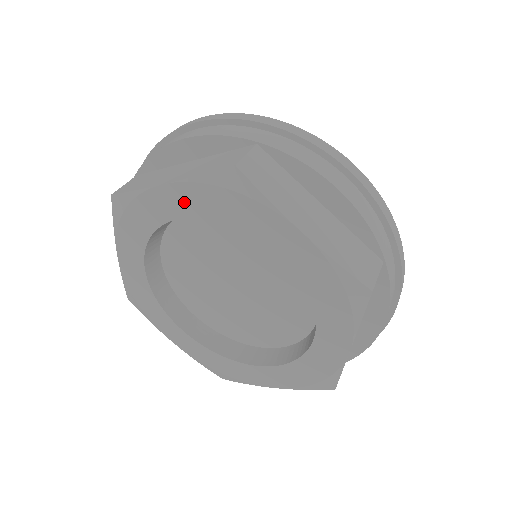
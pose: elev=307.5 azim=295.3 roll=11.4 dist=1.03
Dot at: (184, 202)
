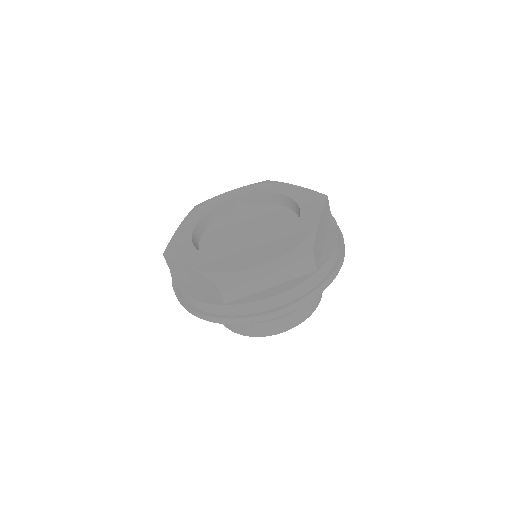
Dot at: (239, 193)
